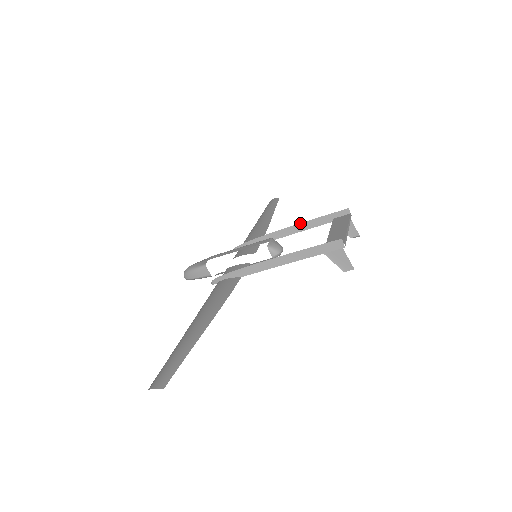
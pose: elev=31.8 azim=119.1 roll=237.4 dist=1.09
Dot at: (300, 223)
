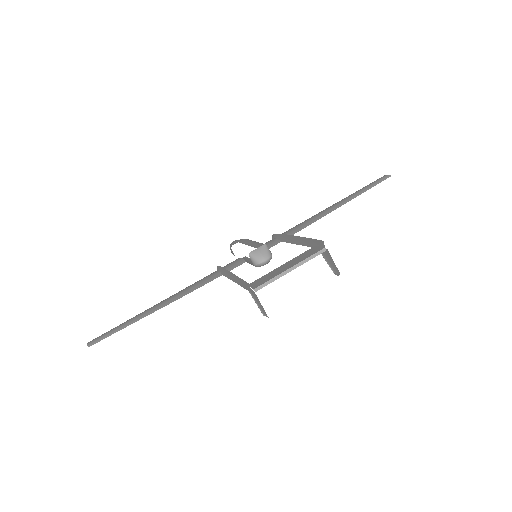
Dot at: (299, 236)
